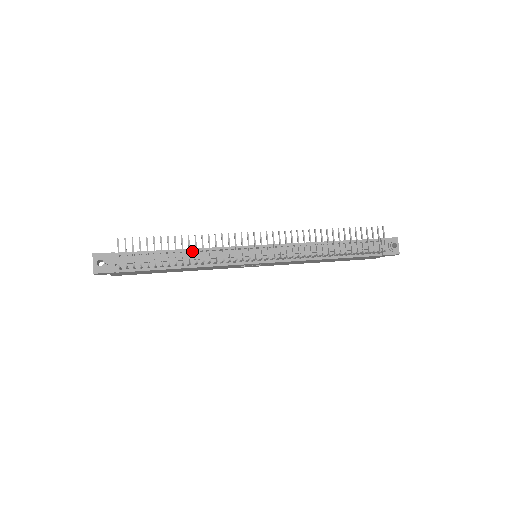
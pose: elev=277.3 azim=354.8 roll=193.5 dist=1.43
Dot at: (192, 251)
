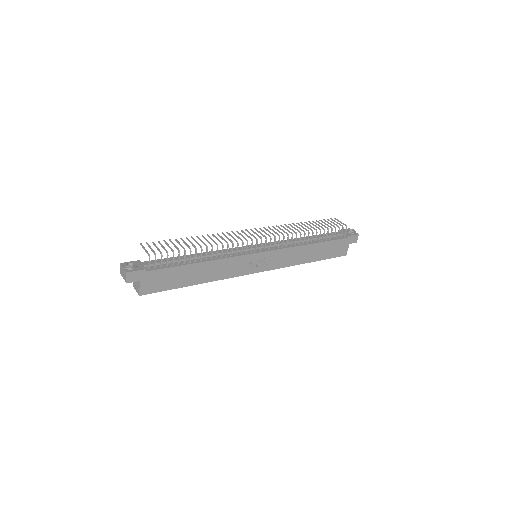
Dot at: occluded
